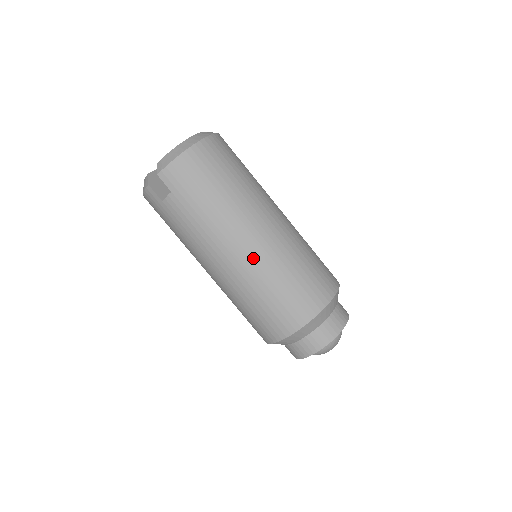
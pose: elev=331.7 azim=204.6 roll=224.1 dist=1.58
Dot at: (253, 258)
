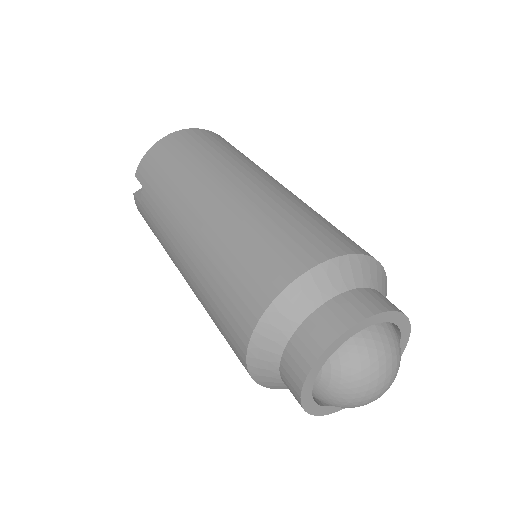
Dot at: (205, 223)
